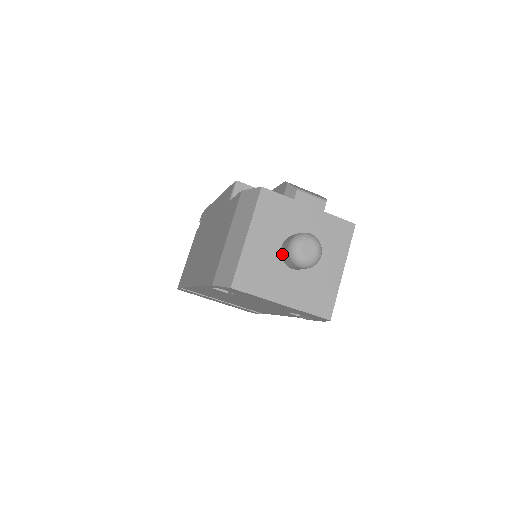
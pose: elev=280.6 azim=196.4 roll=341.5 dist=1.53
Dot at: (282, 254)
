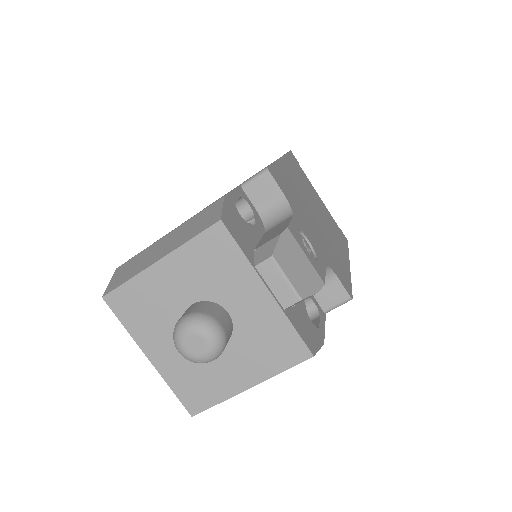
Dot at: (183, 313)
